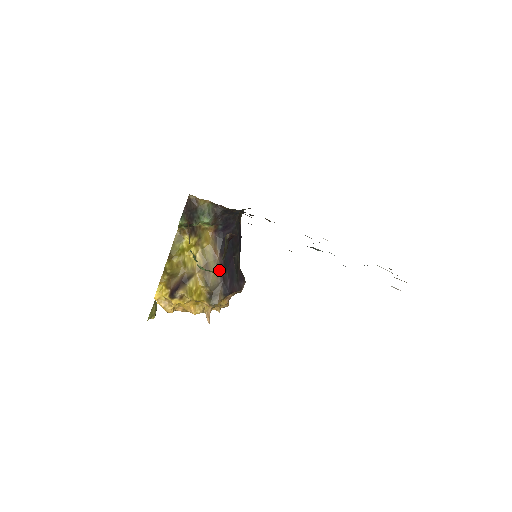
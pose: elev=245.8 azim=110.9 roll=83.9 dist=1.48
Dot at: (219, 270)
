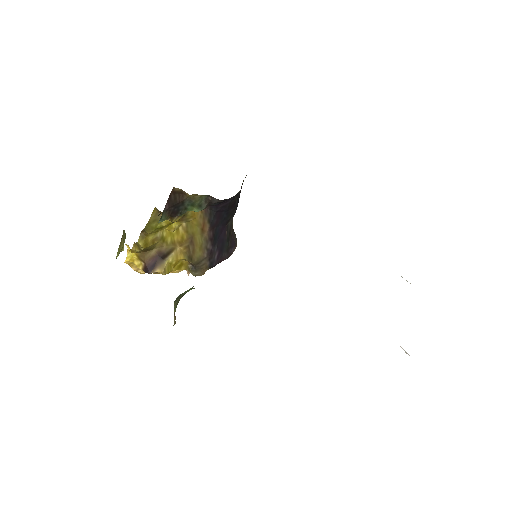
Dot at: (206, 245)
